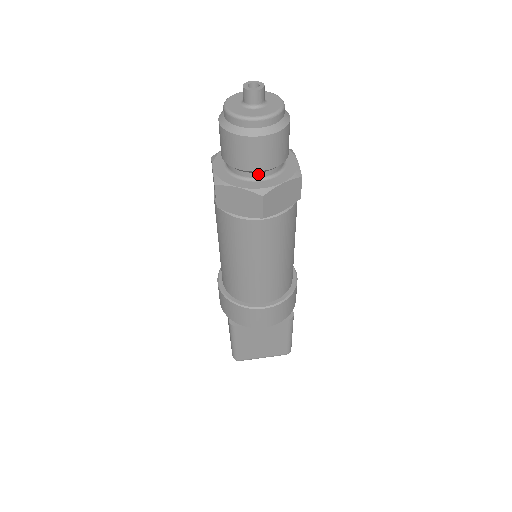
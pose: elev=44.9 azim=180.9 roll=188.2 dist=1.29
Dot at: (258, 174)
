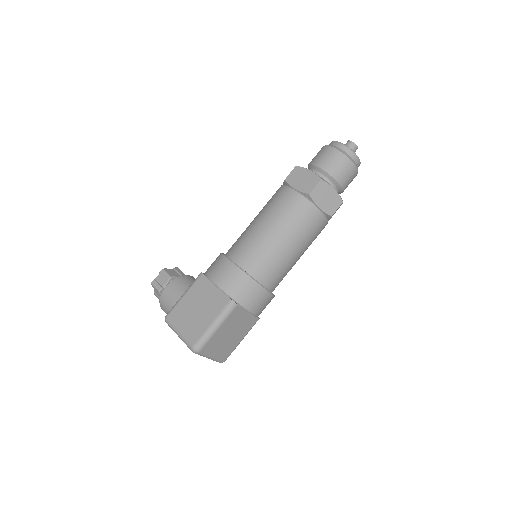
Dot at: (336, 190)
